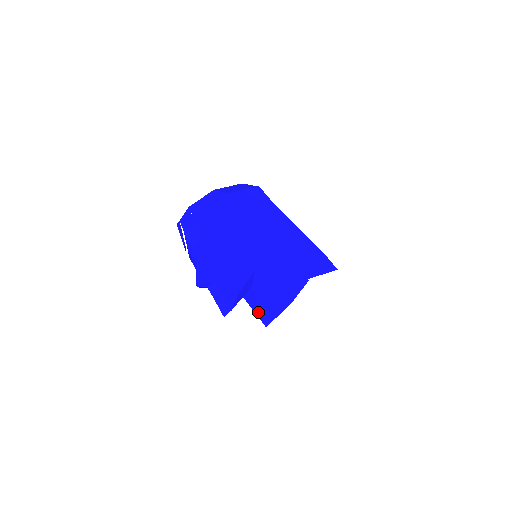
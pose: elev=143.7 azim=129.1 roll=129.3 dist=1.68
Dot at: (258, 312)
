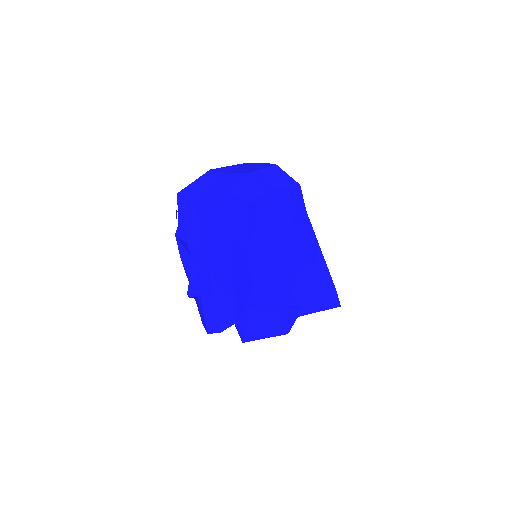
Dot at: (240, 326)
